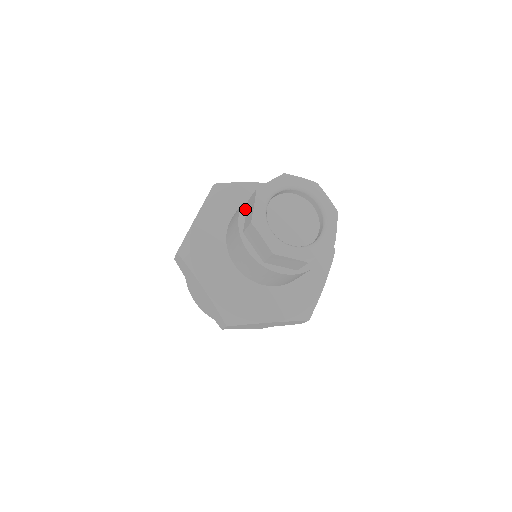
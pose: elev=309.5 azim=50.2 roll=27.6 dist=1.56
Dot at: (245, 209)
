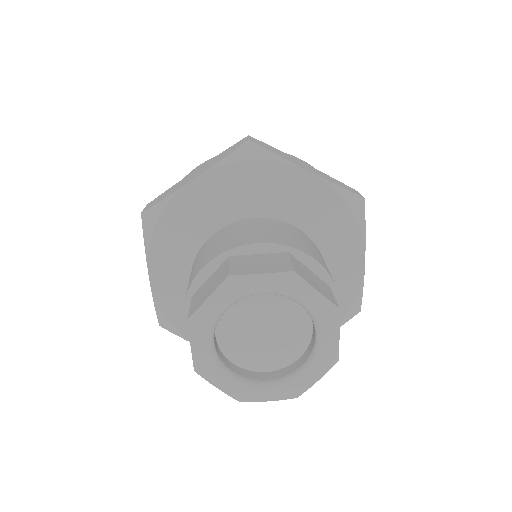
Dot at: (216, 266)
